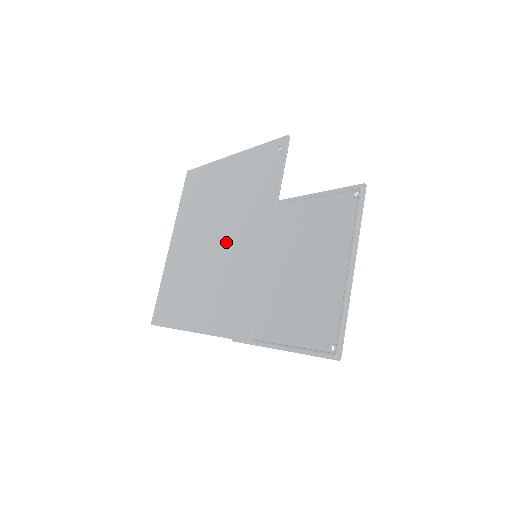
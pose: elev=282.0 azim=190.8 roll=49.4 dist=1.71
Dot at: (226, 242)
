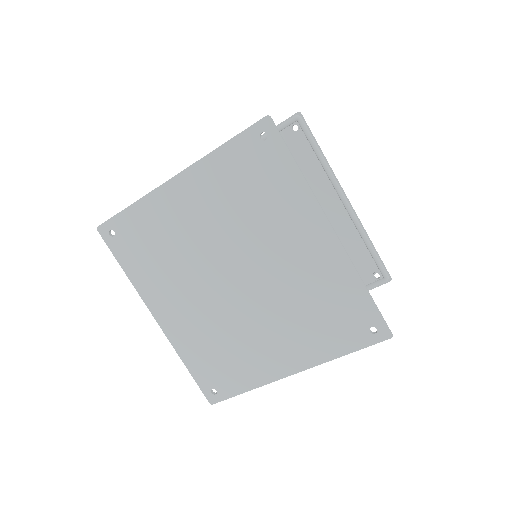
Dot at: (265, 271)
